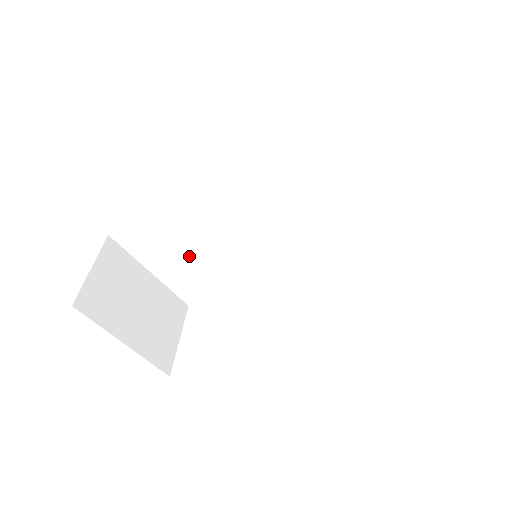
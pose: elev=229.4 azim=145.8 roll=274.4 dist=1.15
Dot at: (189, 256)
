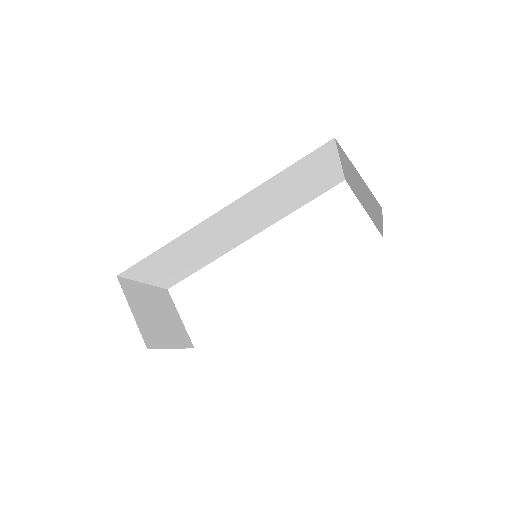
Dot at: (179, 262)
